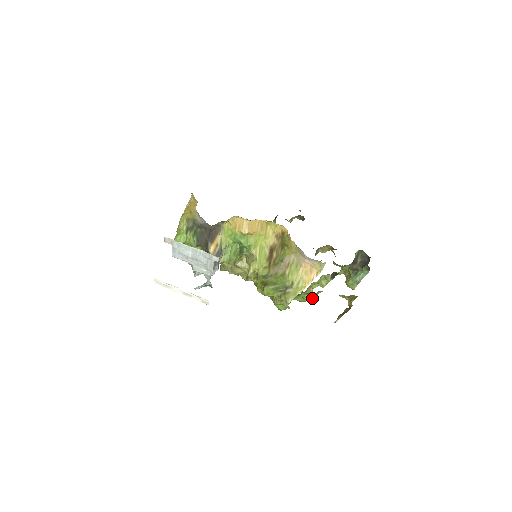
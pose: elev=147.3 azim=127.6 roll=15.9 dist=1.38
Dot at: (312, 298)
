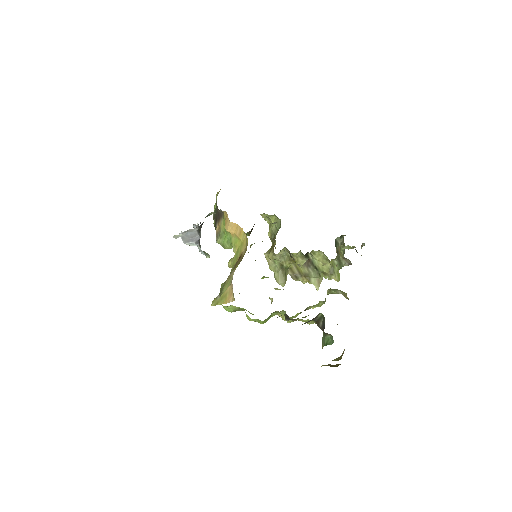
Dot at: (255, 320)
